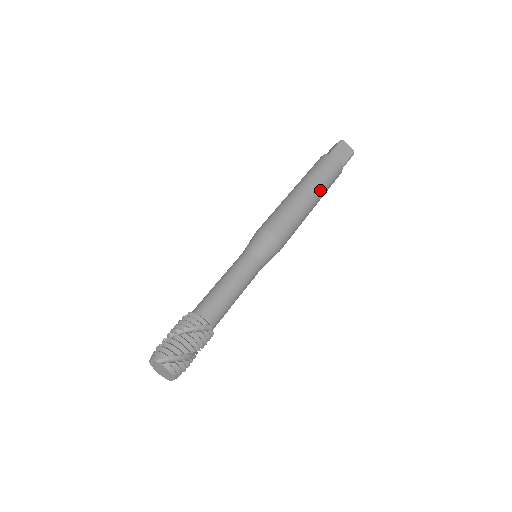
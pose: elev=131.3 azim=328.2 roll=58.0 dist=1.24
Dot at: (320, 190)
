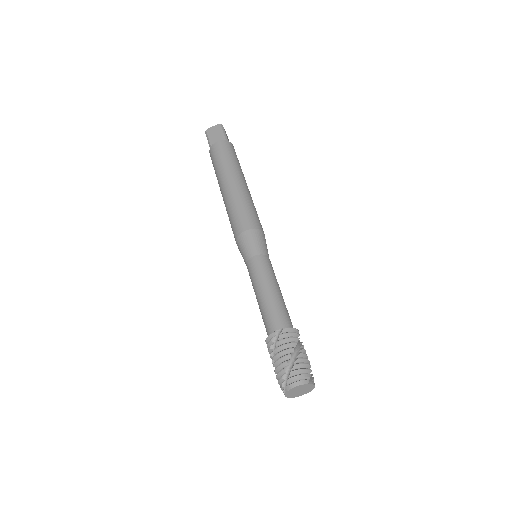
Dot at: occluded
